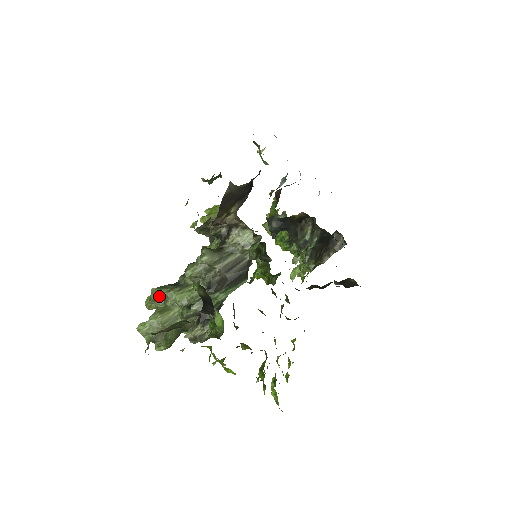
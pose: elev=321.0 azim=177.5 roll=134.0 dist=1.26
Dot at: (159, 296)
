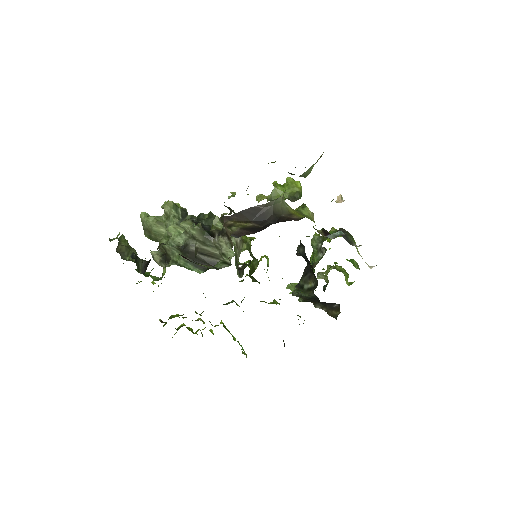
Dot at: (168, 211)
